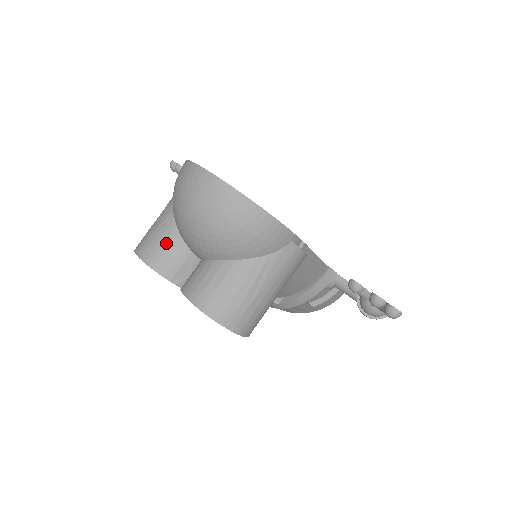
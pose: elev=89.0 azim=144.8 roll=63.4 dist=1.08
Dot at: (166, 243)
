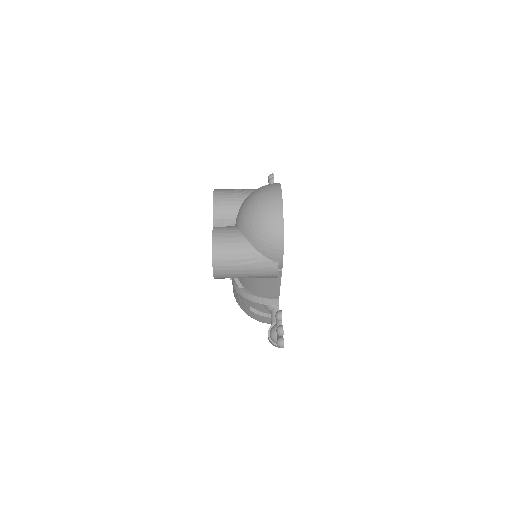
Dot at: (231, 203)
